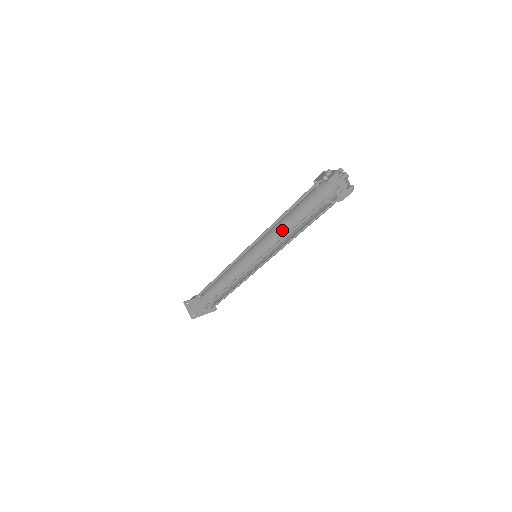
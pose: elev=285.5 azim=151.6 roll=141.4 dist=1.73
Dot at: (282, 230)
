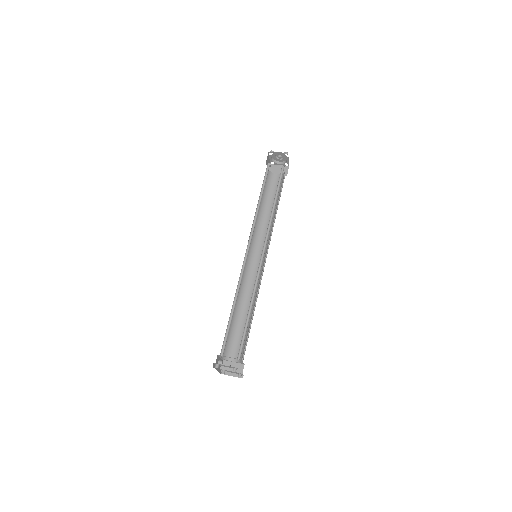
Dot at: (260, 227)
